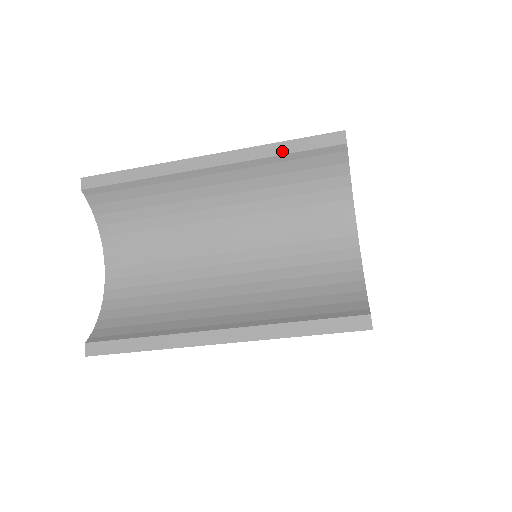
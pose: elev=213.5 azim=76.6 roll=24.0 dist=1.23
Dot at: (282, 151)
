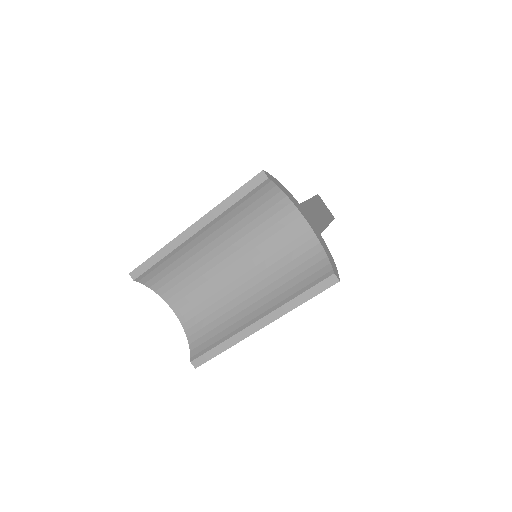
Dot at: (233, 201)
